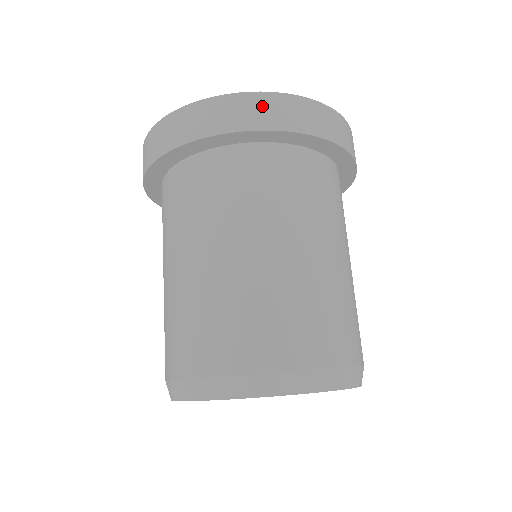
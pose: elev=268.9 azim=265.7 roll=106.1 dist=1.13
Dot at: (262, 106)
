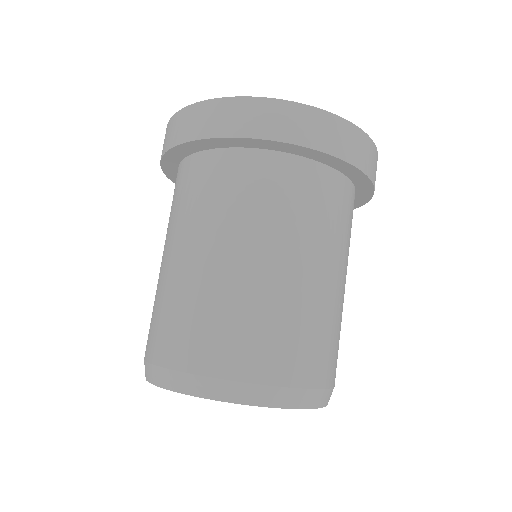
Dot at: (298, 118)
